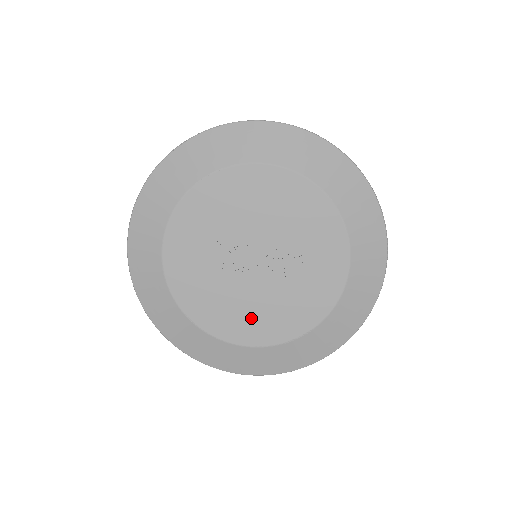
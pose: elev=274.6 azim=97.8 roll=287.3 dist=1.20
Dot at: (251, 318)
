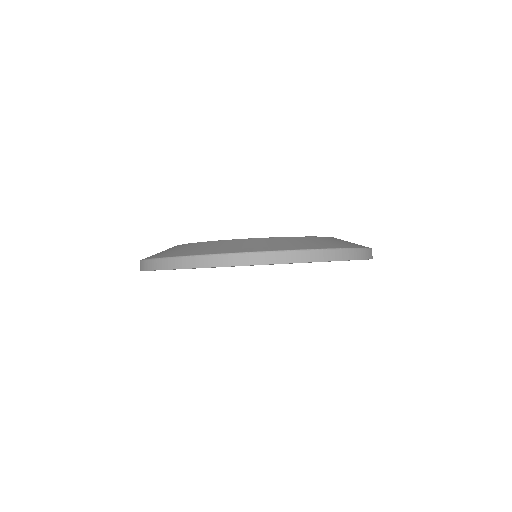
Dot at: occluded
